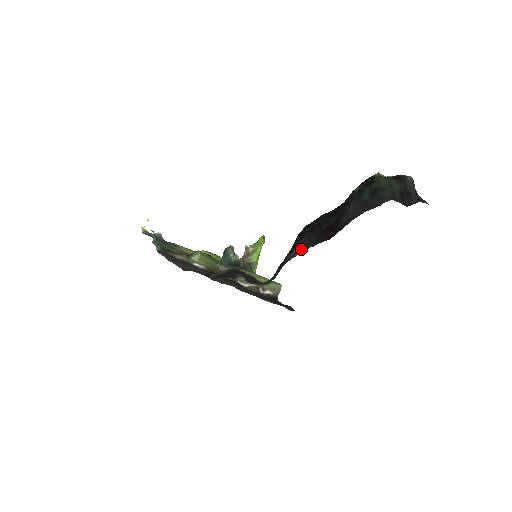
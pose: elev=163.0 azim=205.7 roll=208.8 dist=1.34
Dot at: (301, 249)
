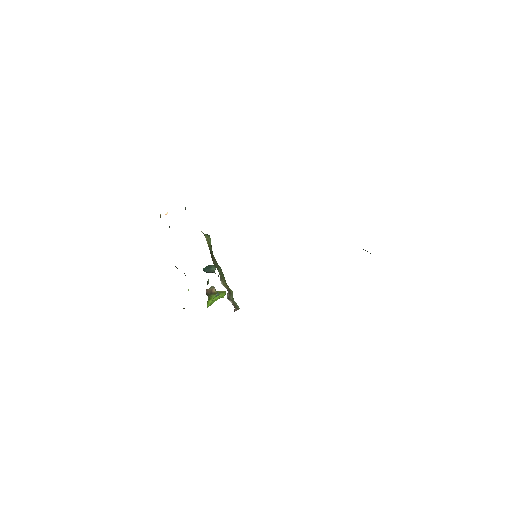
Dot at: occluded
